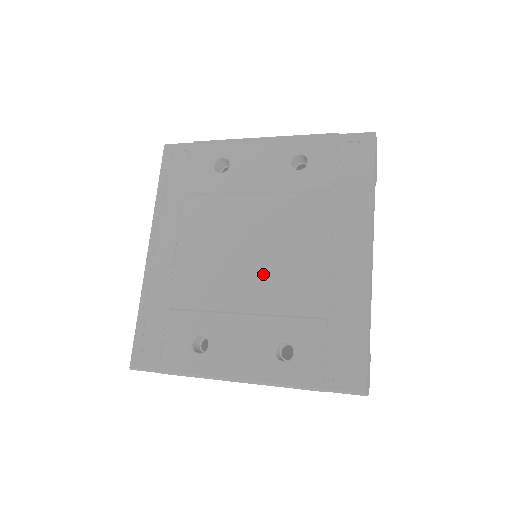
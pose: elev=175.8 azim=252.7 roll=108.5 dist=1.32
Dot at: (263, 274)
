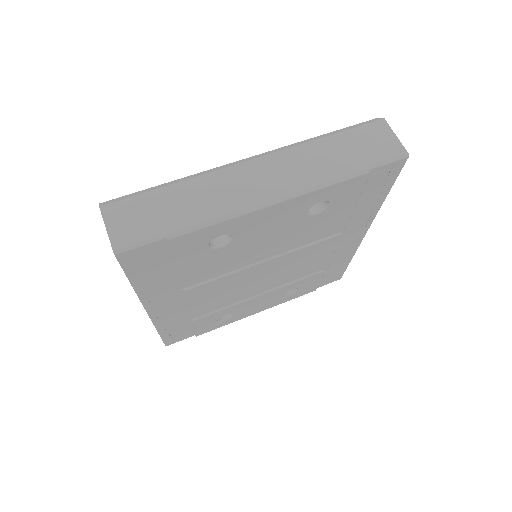
Dot at: occluded
